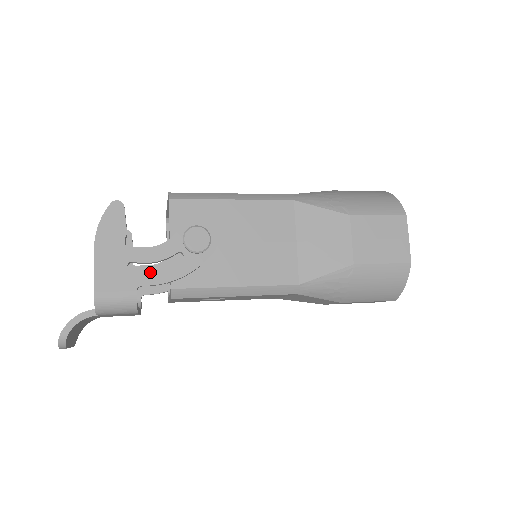
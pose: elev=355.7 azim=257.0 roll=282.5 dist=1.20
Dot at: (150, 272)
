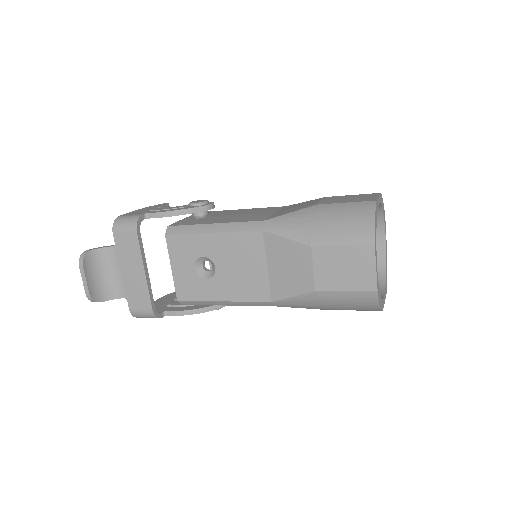
Dot at: (159, 211)
